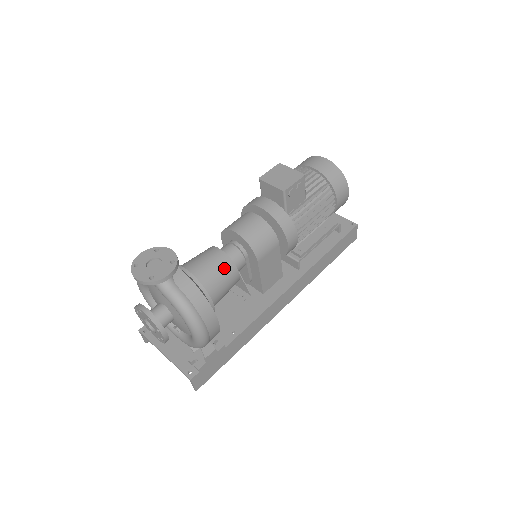
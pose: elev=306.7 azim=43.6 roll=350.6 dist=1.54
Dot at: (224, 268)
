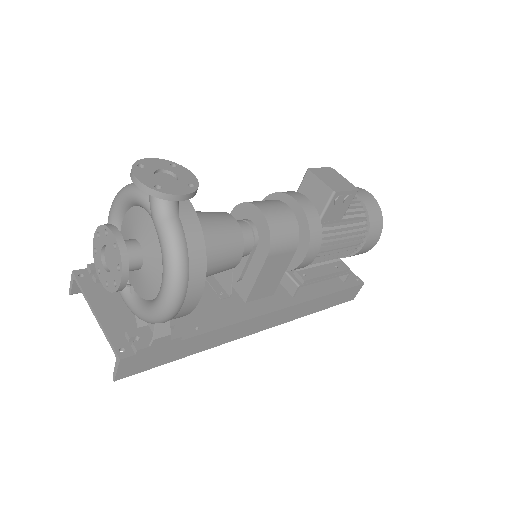
Dot at: (231, 239)
